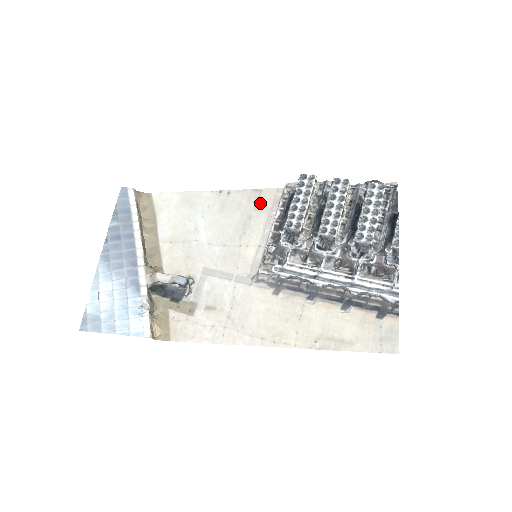
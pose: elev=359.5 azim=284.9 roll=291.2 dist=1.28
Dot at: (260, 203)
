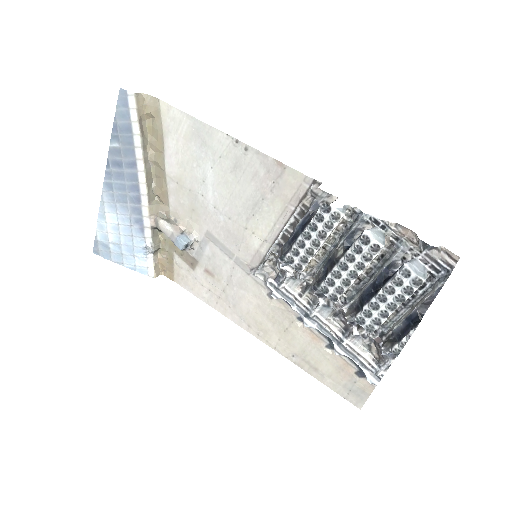
Dot at: (279, 185)
